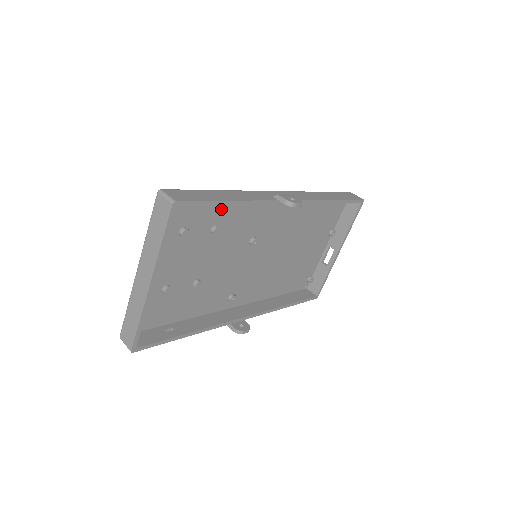
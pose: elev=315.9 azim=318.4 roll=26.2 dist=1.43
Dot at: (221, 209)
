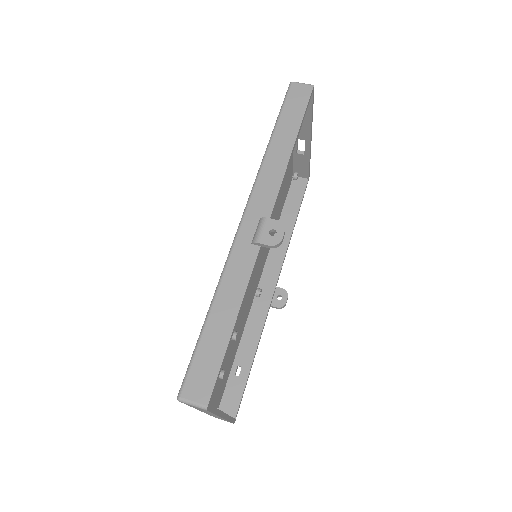
Dot at: occluded
